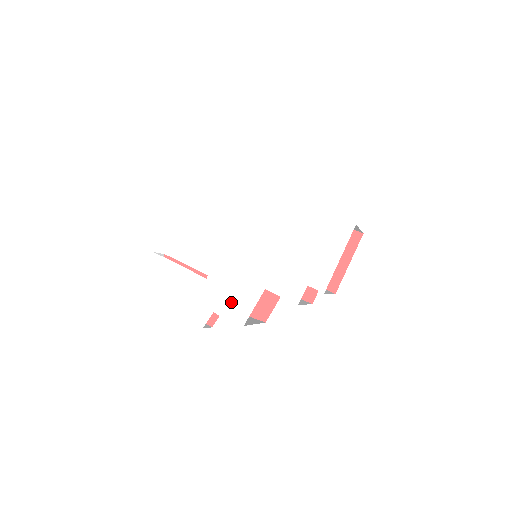
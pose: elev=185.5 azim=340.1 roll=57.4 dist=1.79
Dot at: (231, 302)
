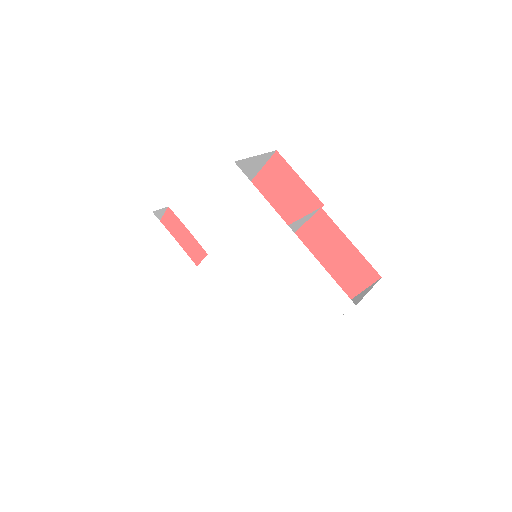
Dot at: (215, 300)
